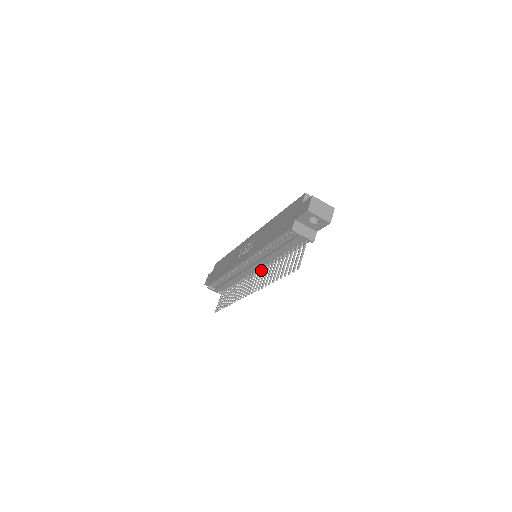
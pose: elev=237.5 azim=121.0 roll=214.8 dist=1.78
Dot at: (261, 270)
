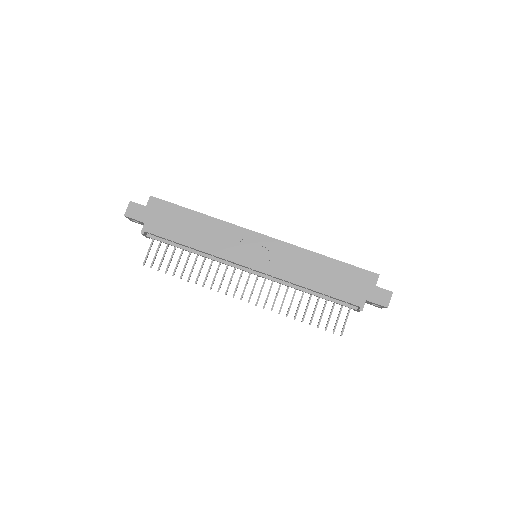
Dot at: (264, 281)
